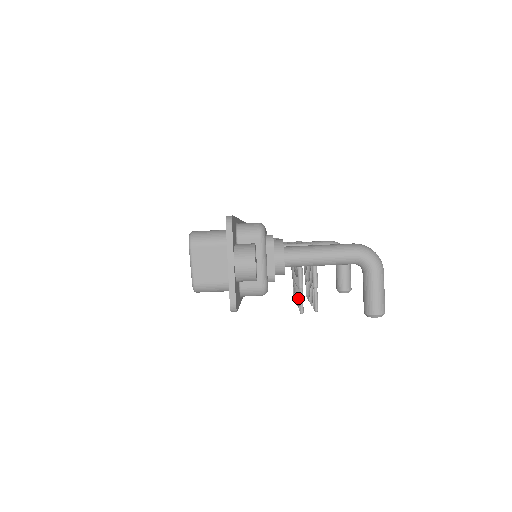
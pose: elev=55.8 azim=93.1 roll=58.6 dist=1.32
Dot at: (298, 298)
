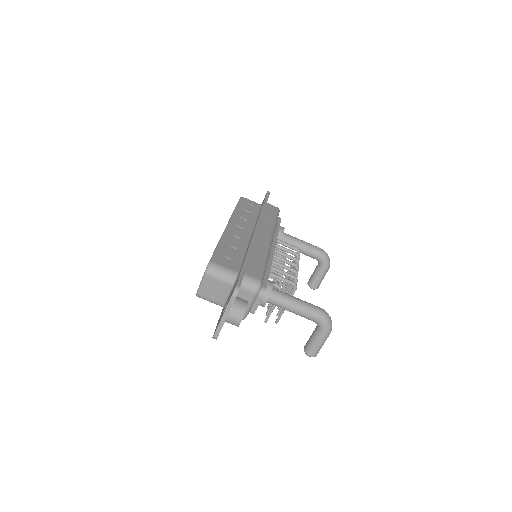
Dot at: (269, 308)
